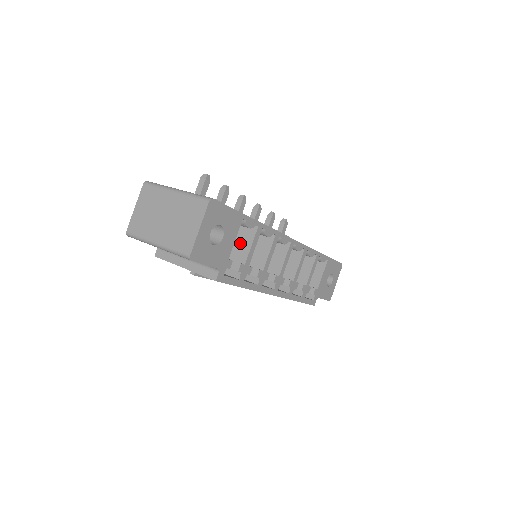
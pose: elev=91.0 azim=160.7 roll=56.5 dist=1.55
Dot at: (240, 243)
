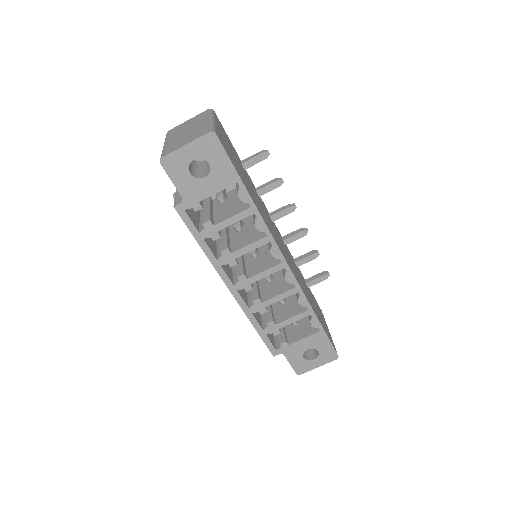
Dot at: (230, 210)
